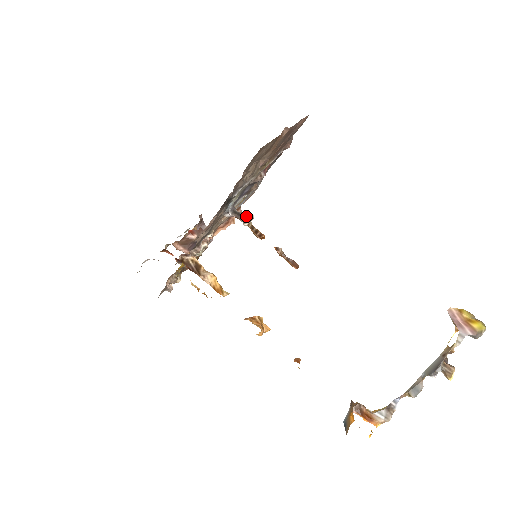
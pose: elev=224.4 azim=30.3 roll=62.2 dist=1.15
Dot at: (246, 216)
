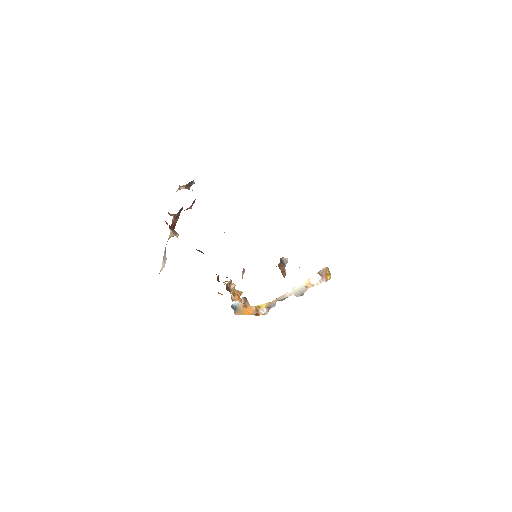
Dot at: (286, 263)
